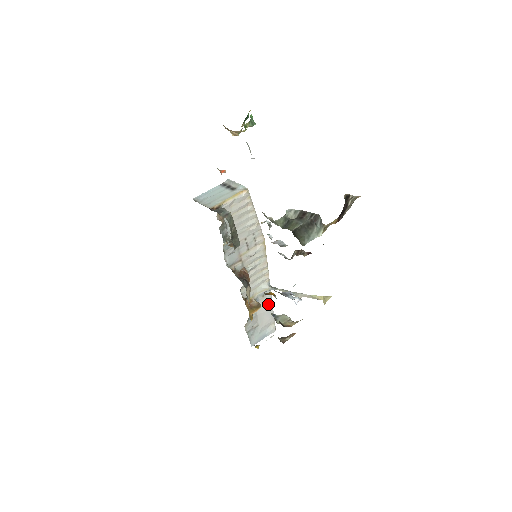
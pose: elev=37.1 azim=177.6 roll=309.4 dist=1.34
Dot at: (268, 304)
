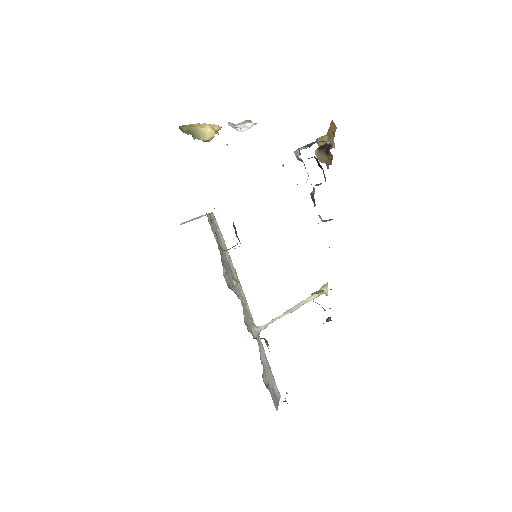
Dot at: (264, 353)
